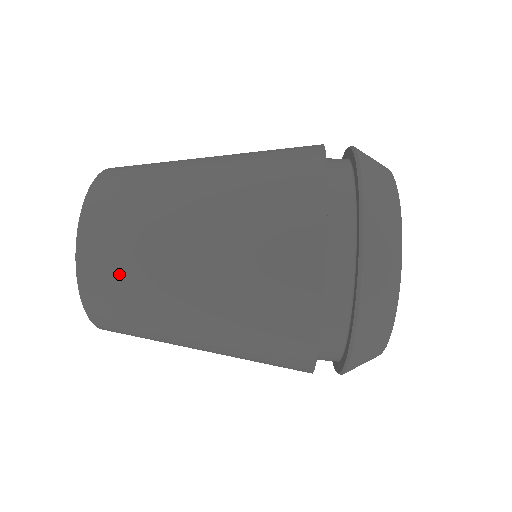
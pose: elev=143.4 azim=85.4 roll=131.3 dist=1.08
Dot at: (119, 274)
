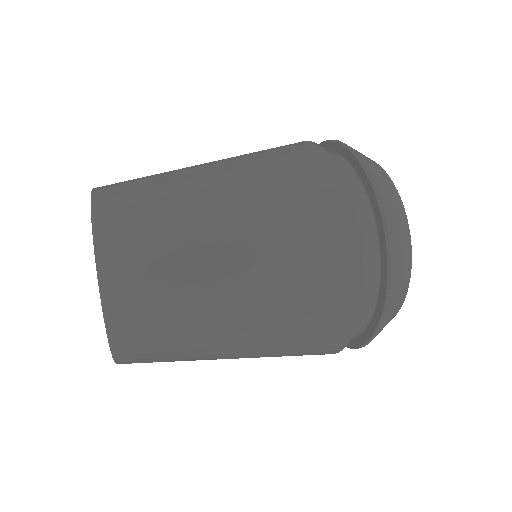
Dot at: (160, 342)
